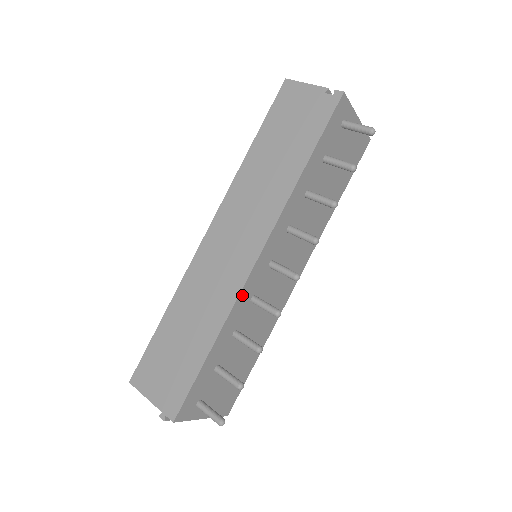
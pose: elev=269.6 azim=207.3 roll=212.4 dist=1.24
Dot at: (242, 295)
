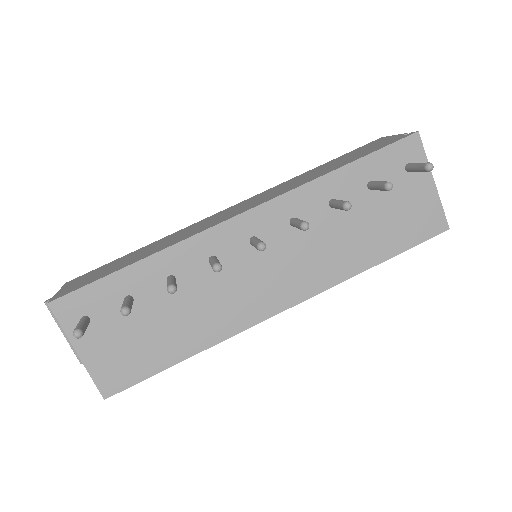
Dot at: (203, 238)
